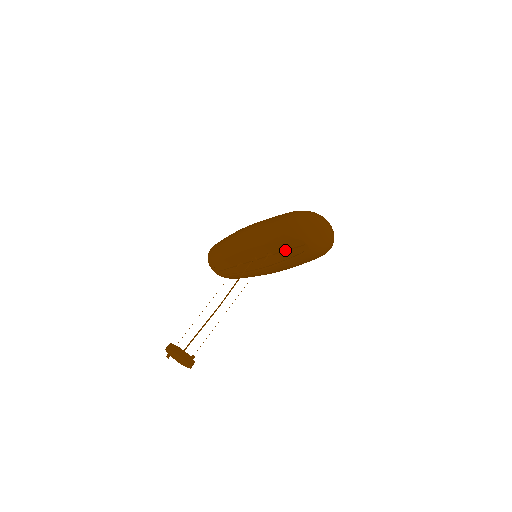
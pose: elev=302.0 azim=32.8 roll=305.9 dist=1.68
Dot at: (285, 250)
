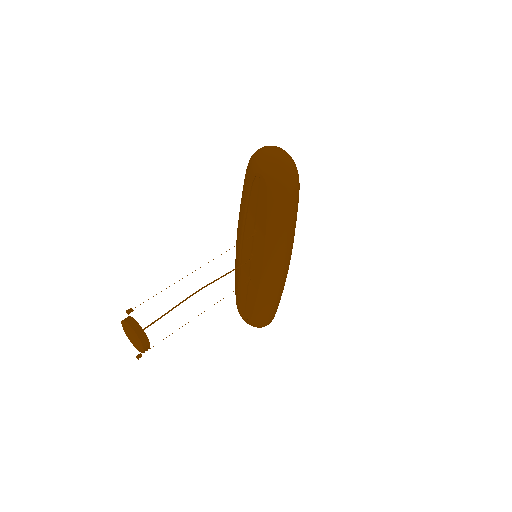
Dot at: (259, 211)
